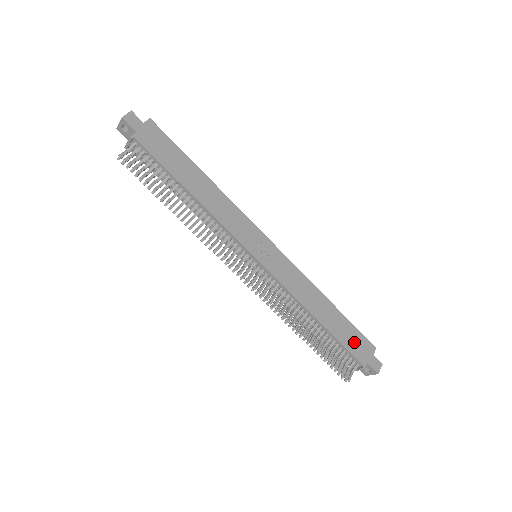
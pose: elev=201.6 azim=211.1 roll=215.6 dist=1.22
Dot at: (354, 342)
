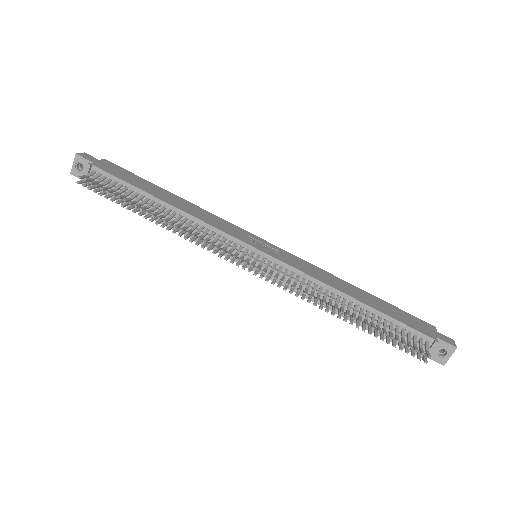
Dot at: (408, 320)
